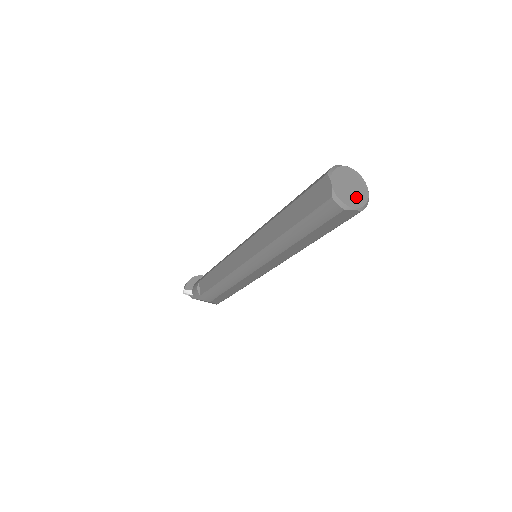
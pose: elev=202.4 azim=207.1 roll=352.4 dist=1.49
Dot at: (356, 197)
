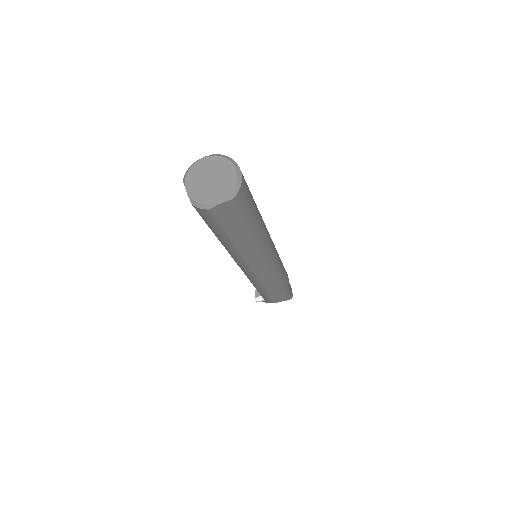
Dot at: (220, 187)
